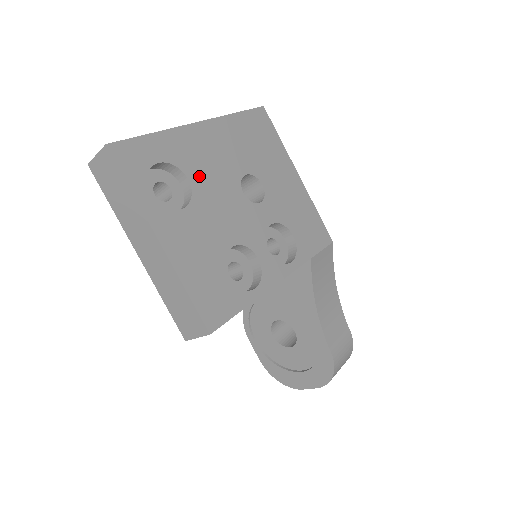
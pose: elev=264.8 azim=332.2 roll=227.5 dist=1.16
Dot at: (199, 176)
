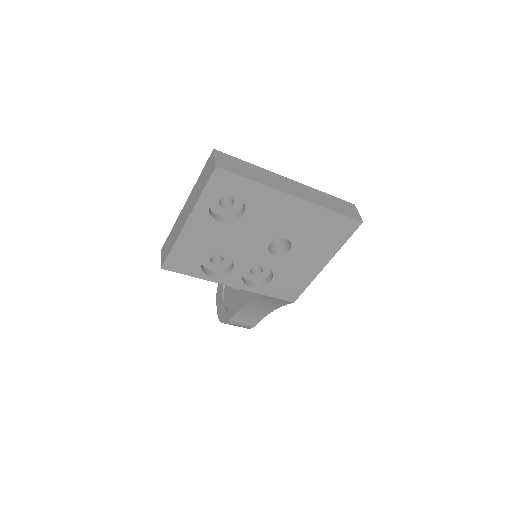
Dot at: (253, 217)
